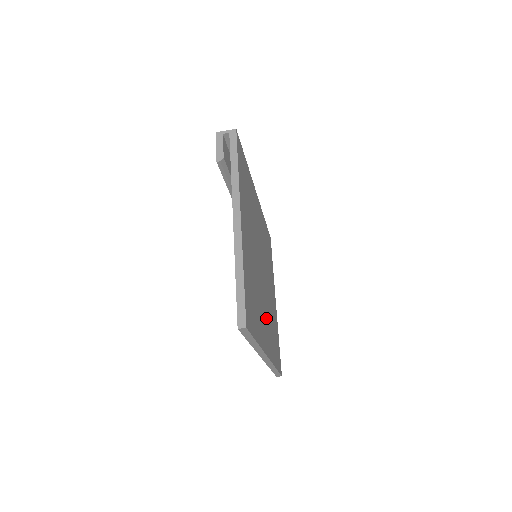
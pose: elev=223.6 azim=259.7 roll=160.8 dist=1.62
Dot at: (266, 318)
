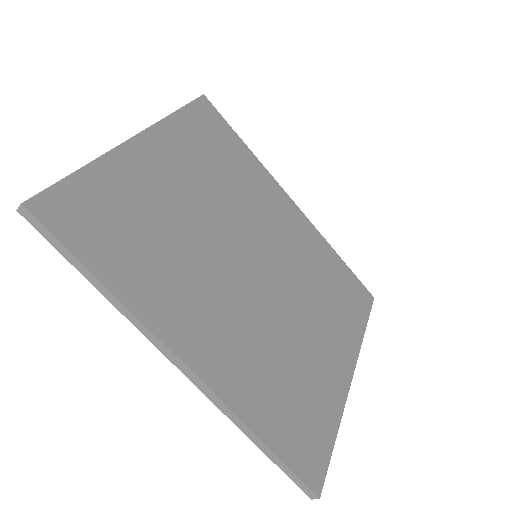
Dot at: (227, 323)
